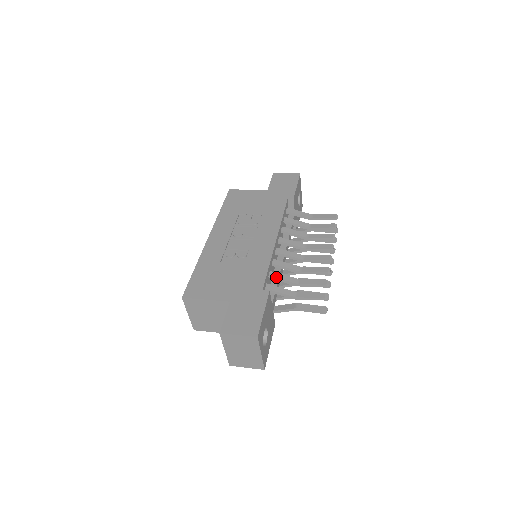
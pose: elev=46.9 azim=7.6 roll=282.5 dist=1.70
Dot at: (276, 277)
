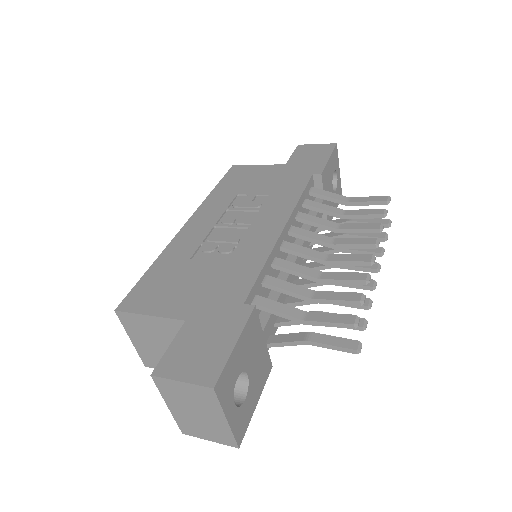
Dot at: (274, 285)
